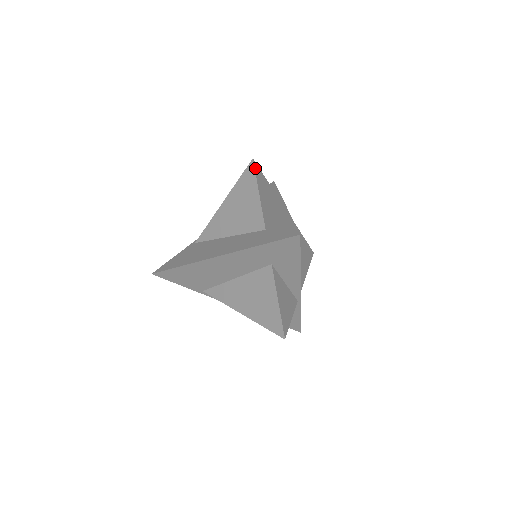
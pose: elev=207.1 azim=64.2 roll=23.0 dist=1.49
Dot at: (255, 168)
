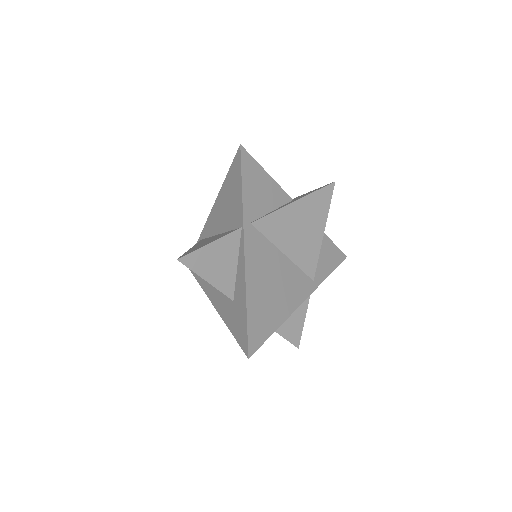
Dot at: (186, 264)
